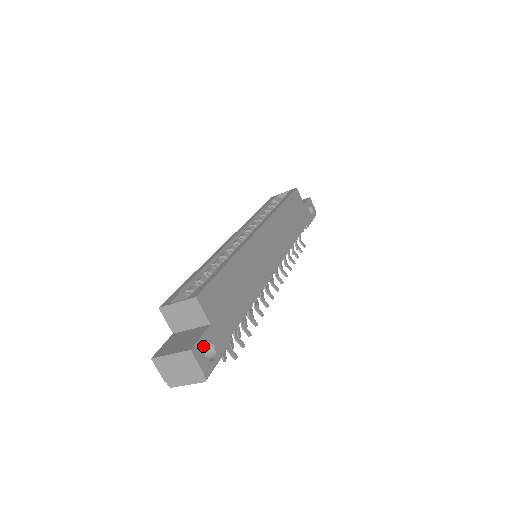
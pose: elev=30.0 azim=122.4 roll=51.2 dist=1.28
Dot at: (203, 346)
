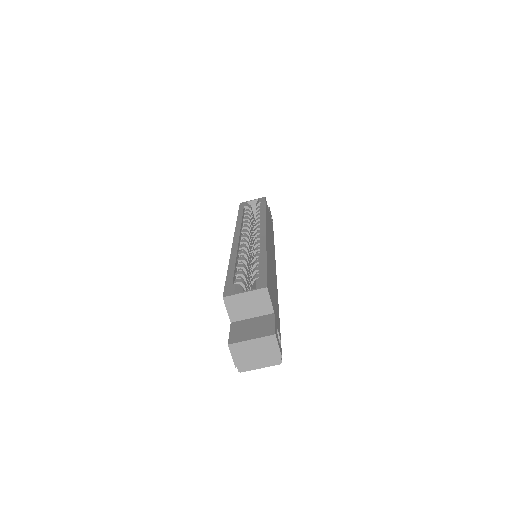
Dot at: occluded
